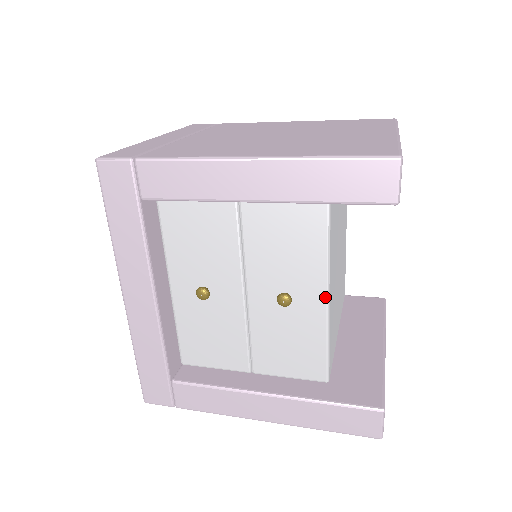
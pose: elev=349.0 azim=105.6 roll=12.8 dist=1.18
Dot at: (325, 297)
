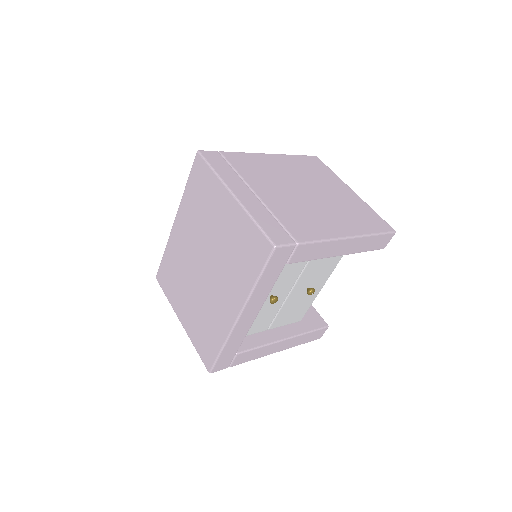
Dot at: (324, 284)
